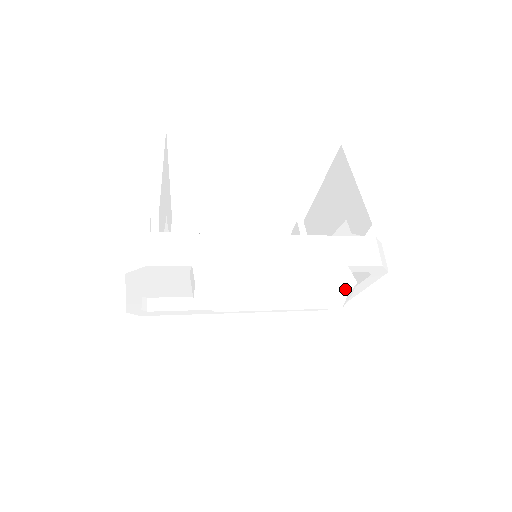
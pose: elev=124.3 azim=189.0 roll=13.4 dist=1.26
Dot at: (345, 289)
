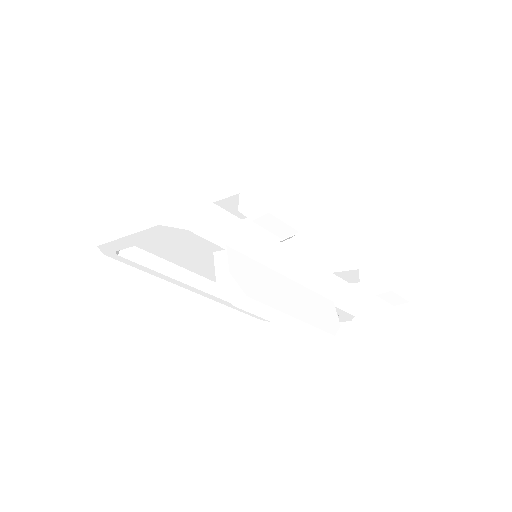
Dot at: (333, 329)
